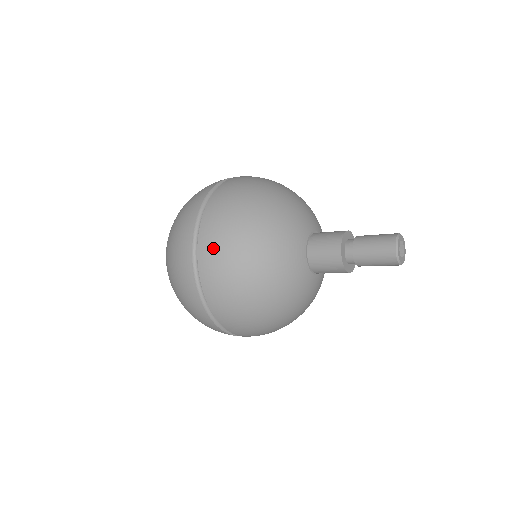
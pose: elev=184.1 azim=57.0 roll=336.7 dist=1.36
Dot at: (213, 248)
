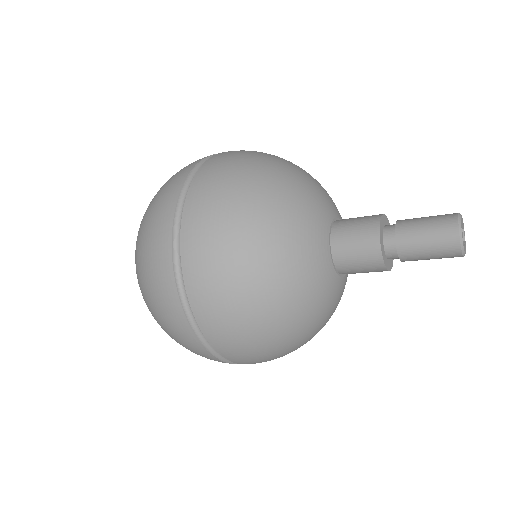
Dot at: (212, 181)
